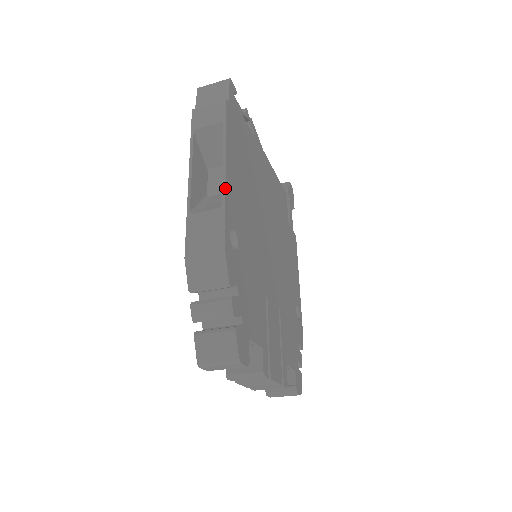
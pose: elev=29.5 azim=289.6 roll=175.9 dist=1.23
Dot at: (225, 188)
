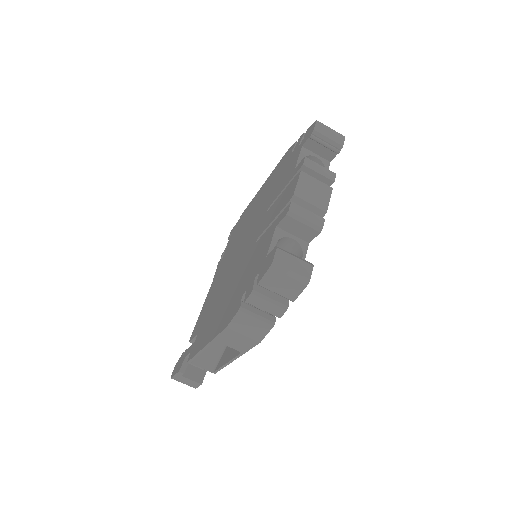
Dot at: occluded
